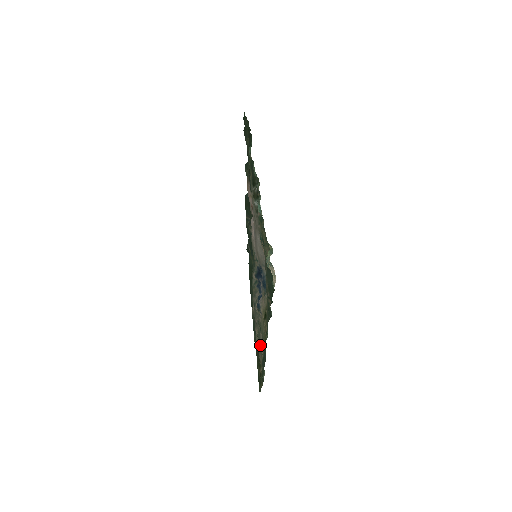
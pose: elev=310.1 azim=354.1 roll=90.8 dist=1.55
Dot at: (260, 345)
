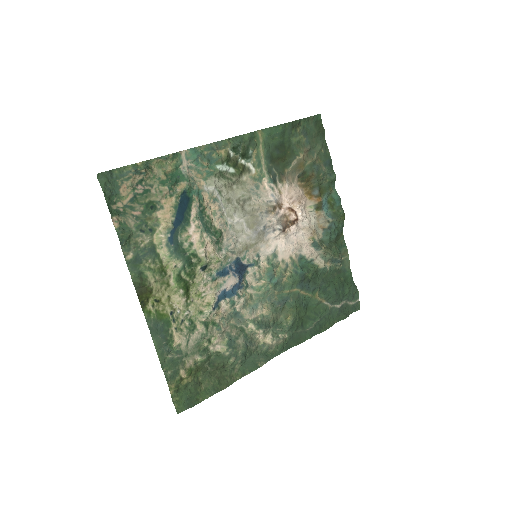
Dot at: (195, 344)
